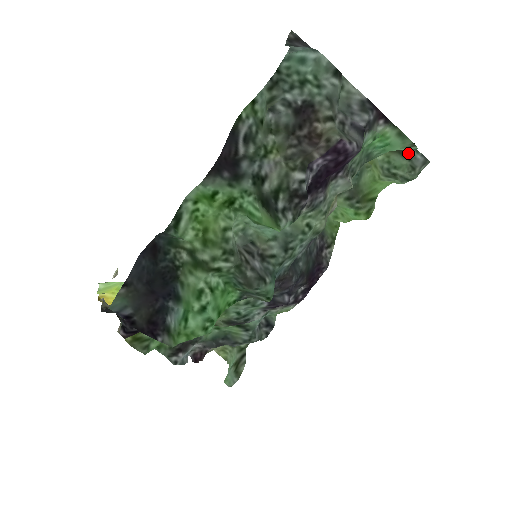
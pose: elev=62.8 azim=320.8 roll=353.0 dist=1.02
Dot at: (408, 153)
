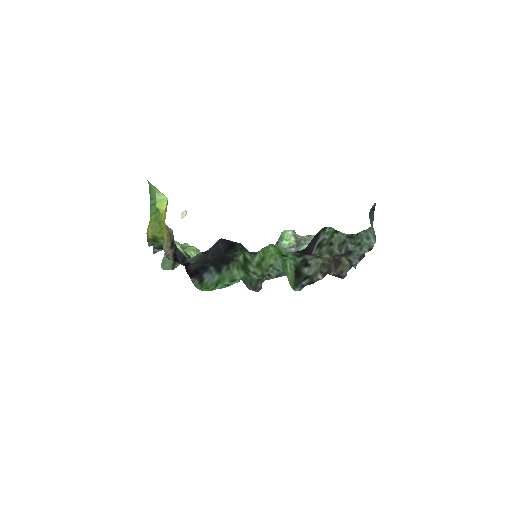
Dot at: occluded
